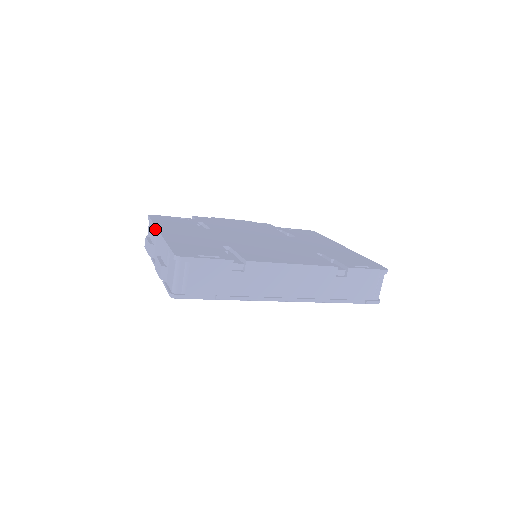
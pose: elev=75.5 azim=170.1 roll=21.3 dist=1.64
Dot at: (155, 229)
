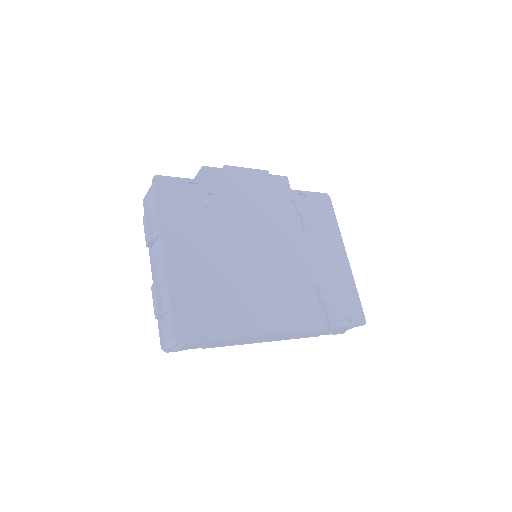
Dot at: (159, 234)
